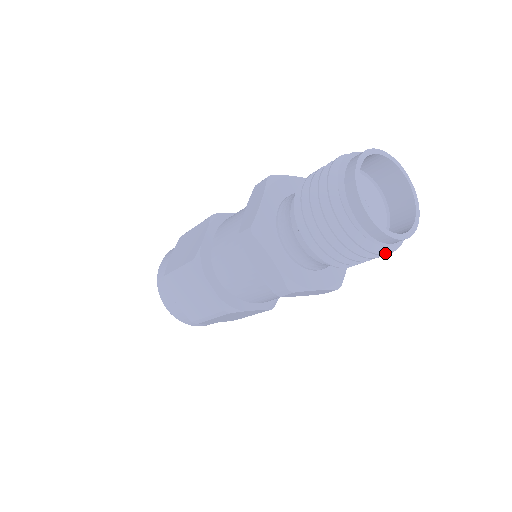
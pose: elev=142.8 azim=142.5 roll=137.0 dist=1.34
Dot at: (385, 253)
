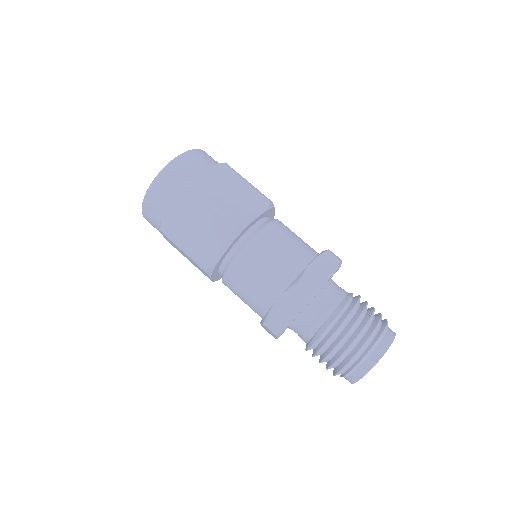
Dot at: occluded
